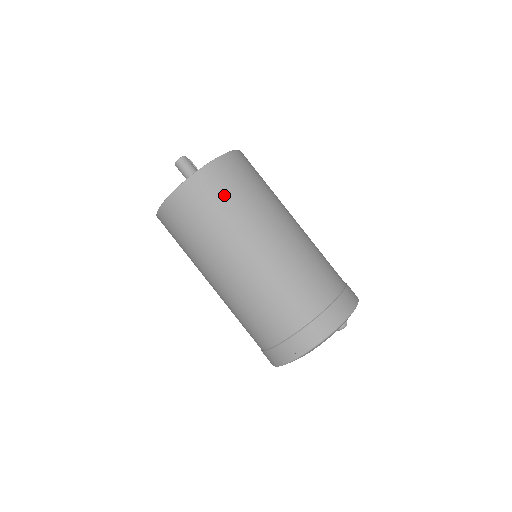
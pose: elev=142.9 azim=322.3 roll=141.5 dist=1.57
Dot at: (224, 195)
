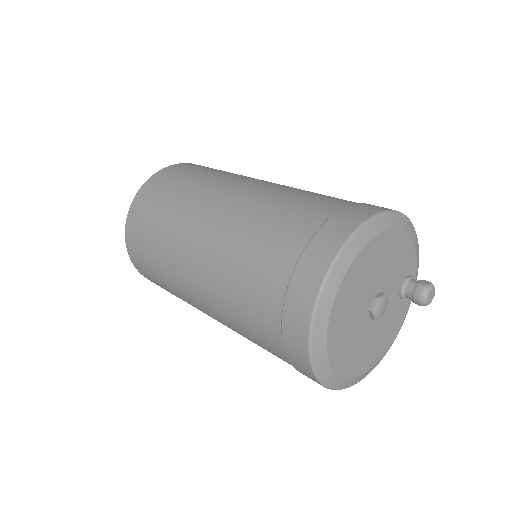
Dot at: (175, 182)
